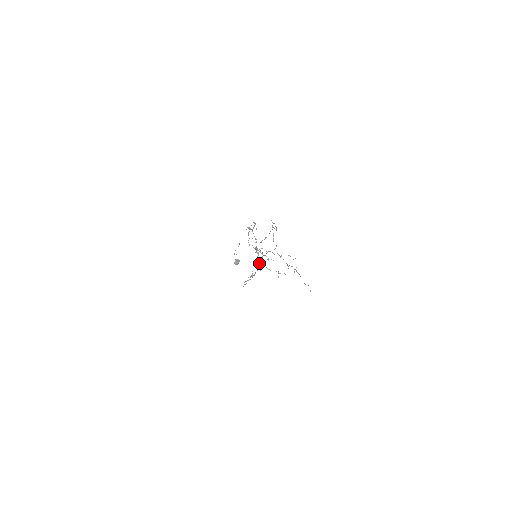
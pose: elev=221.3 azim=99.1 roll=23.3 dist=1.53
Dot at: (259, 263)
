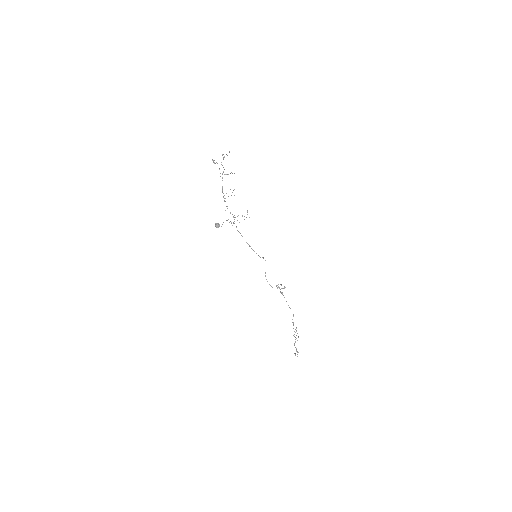
Dot at: occluded
